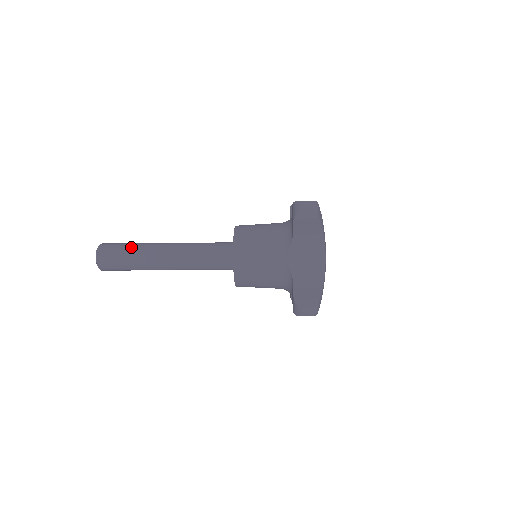
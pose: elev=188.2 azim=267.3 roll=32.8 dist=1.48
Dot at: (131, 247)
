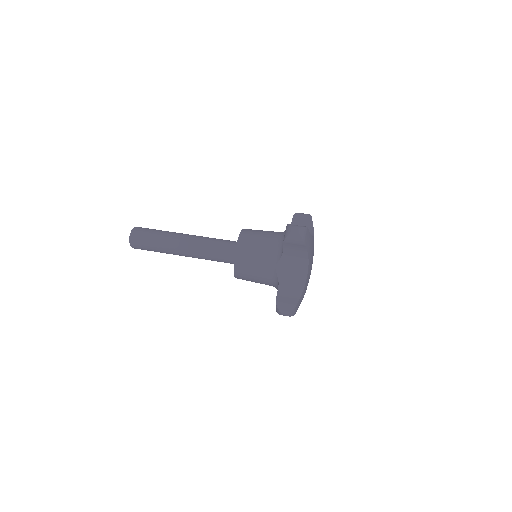
Dot at: (156, 251)
